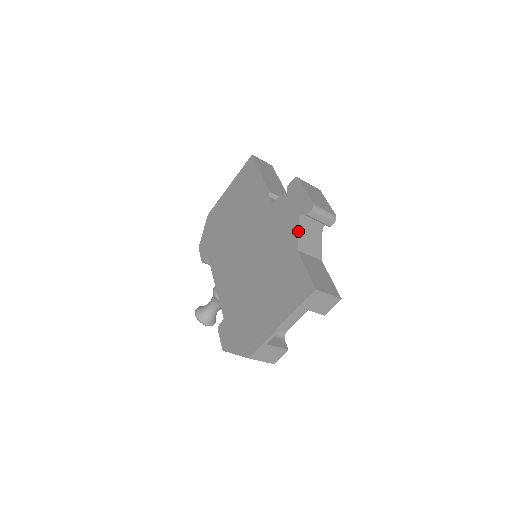
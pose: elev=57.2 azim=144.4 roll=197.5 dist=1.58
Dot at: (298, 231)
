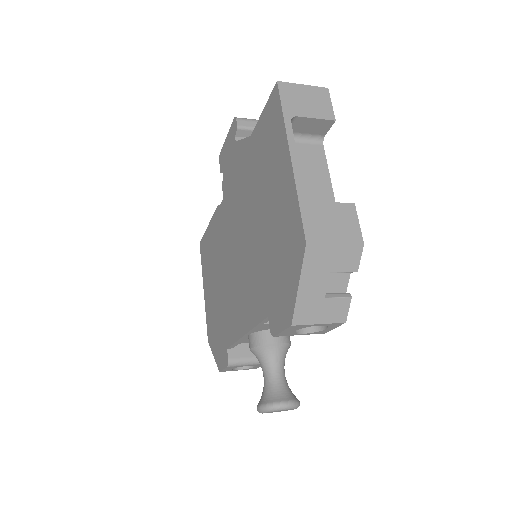
Dot at: (241, 139)
